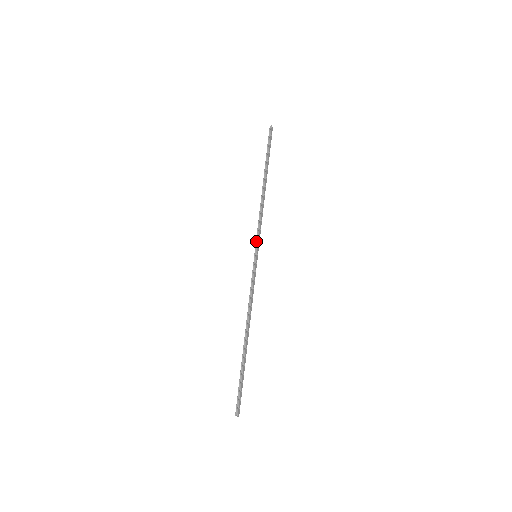
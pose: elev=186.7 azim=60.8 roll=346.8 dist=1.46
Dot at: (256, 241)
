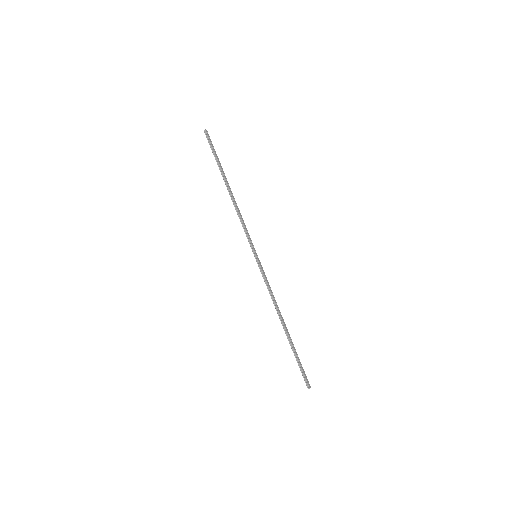
Dot at: (249, 243)
